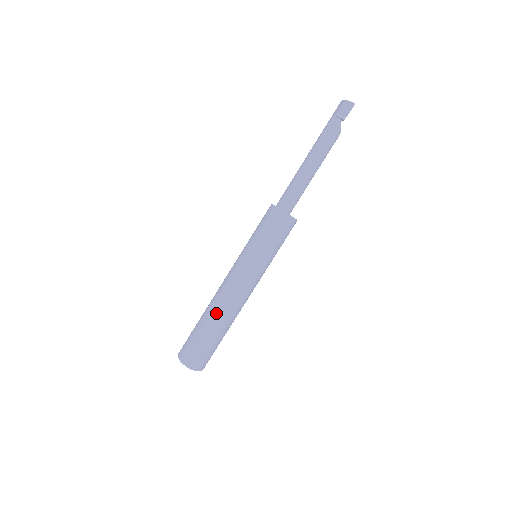
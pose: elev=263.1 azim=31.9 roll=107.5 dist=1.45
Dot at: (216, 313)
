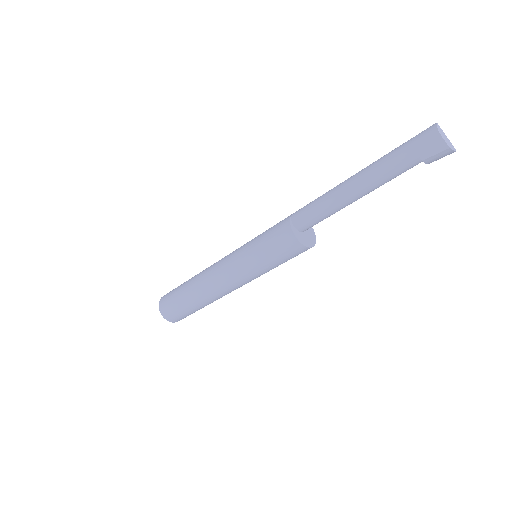
Dot at: (211, 302)
